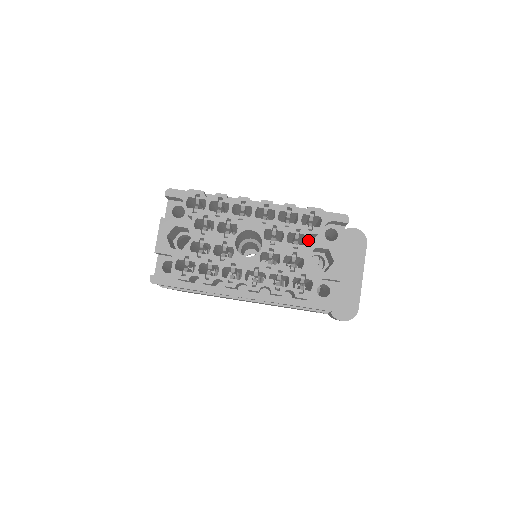
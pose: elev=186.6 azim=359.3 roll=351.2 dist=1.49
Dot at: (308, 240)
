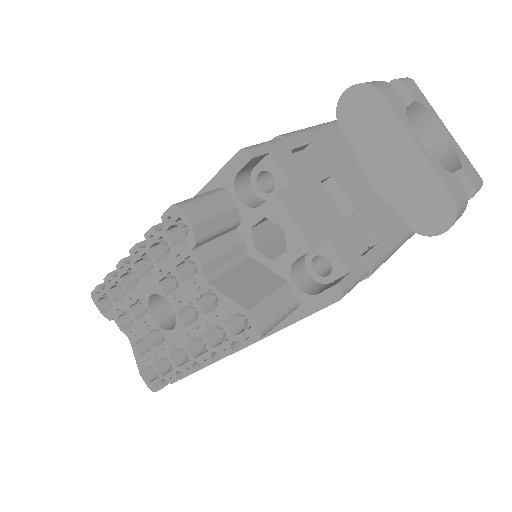
Dot at: (195, 261)
